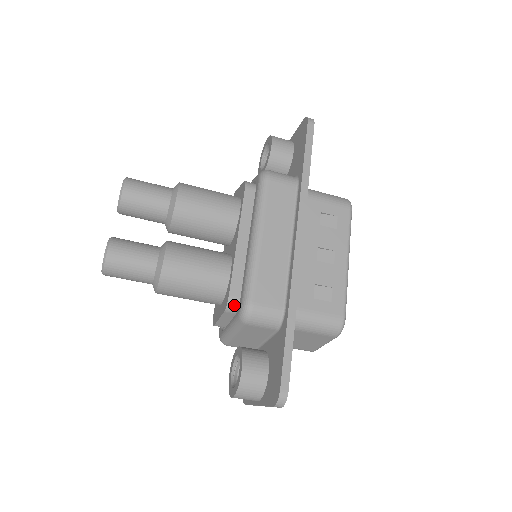
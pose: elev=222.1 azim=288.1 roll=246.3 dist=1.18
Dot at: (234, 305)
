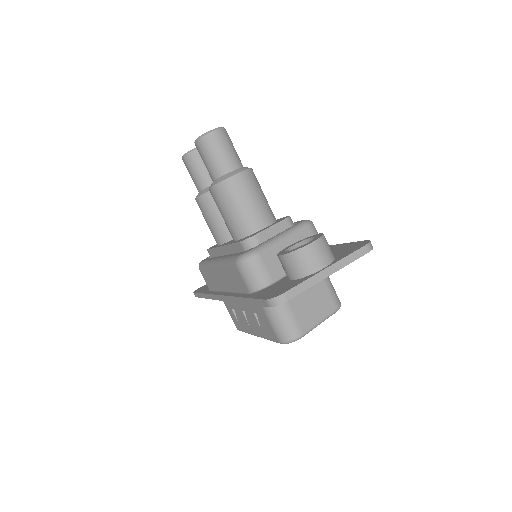
Dot at: (292, 221)
